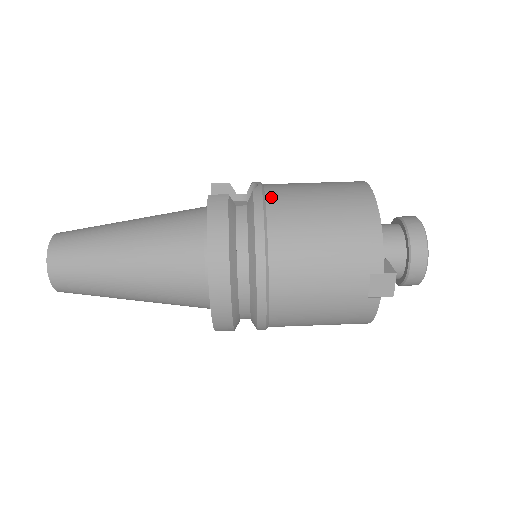
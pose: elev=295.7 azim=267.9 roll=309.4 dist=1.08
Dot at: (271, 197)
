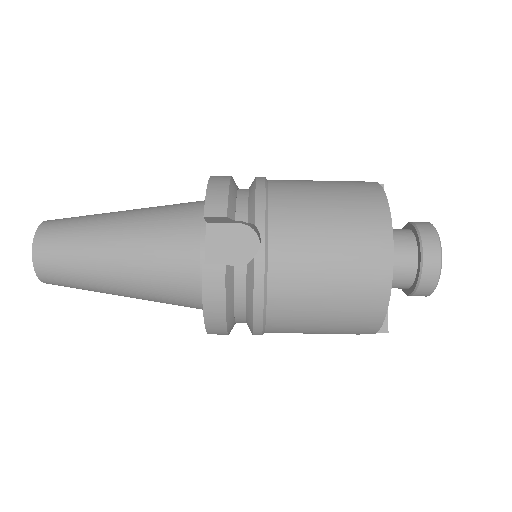
Dot at: (274, 270)
